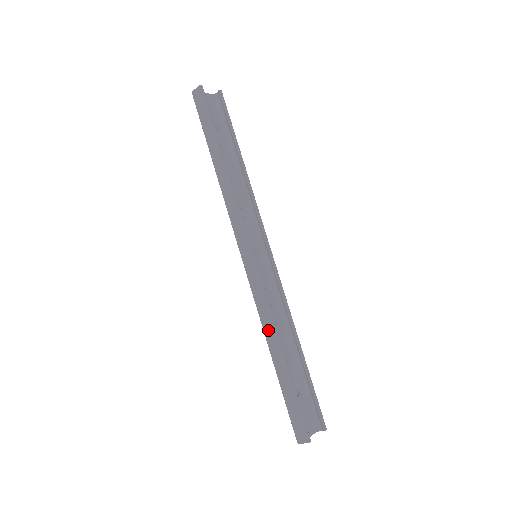
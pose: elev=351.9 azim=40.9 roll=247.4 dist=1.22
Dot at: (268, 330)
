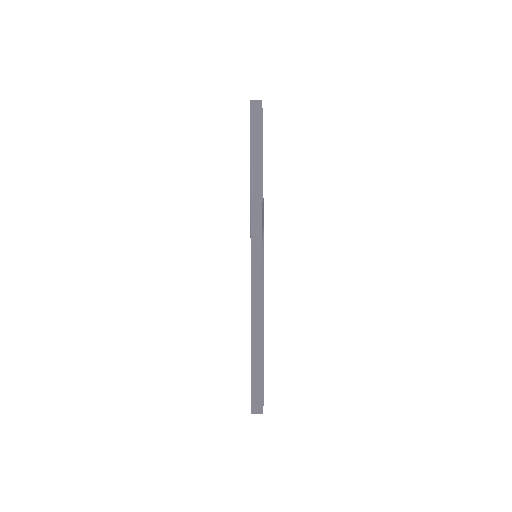
Dot at: (256, 319)
